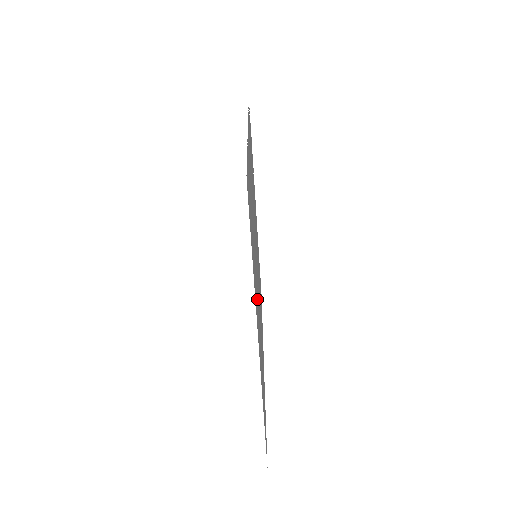
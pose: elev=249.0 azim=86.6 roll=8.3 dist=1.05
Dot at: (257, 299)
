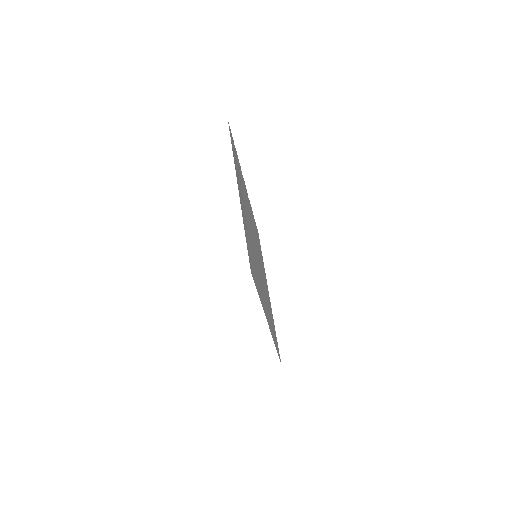
Dot at: (262, 290)
